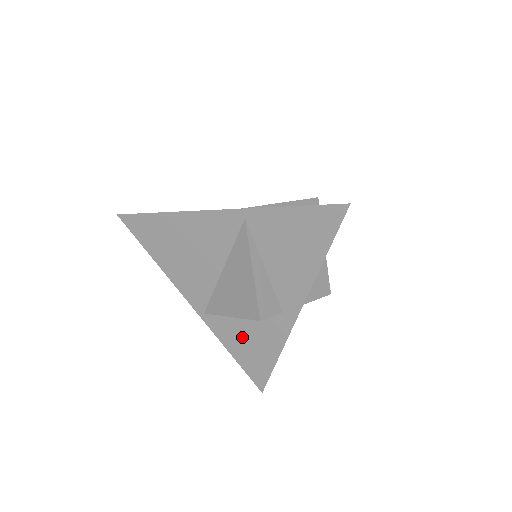
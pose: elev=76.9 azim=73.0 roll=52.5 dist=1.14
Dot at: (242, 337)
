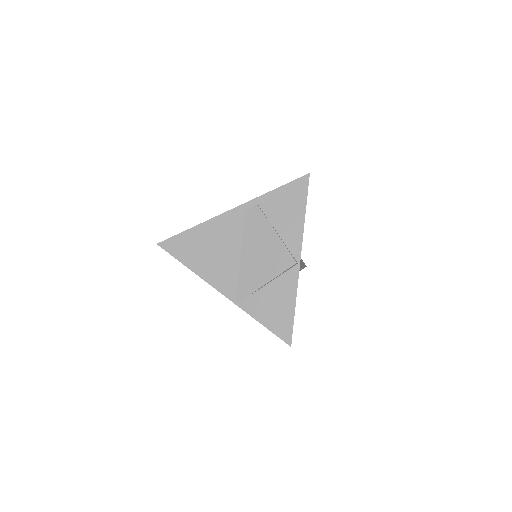
Dot at: occluded
